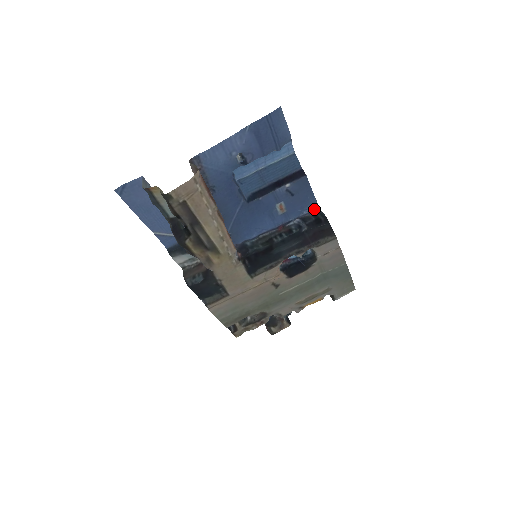
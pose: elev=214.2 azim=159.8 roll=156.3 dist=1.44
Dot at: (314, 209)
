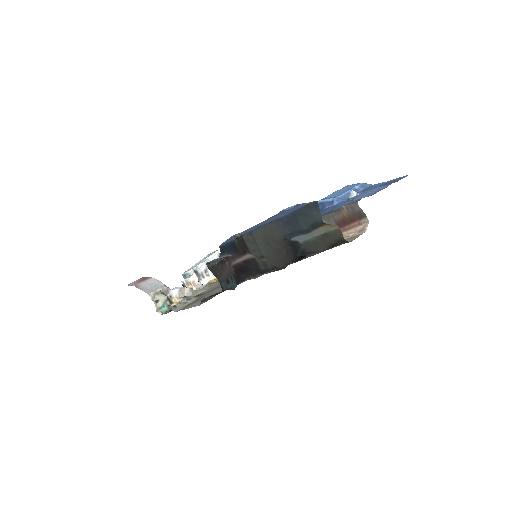
Dot at: occluded
